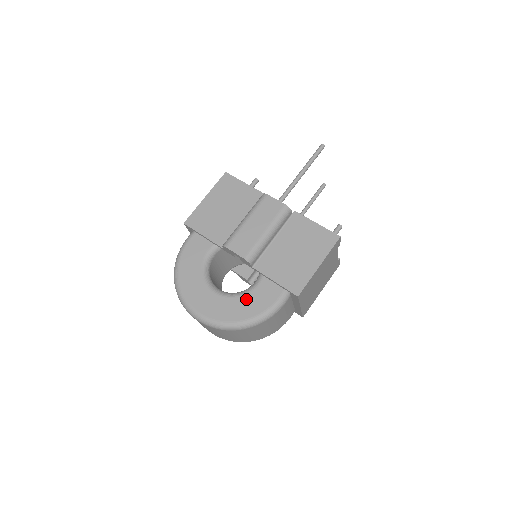
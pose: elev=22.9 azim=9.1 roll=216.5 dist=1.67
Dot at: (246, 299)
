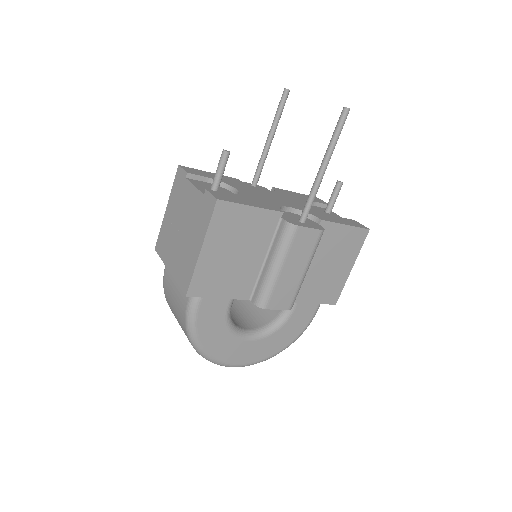
Dot at: (285, 329)
